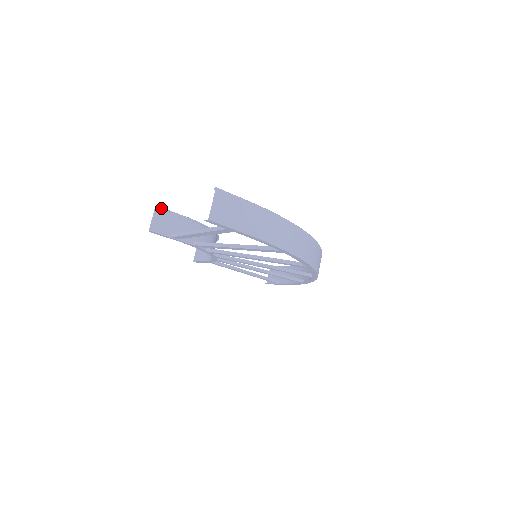
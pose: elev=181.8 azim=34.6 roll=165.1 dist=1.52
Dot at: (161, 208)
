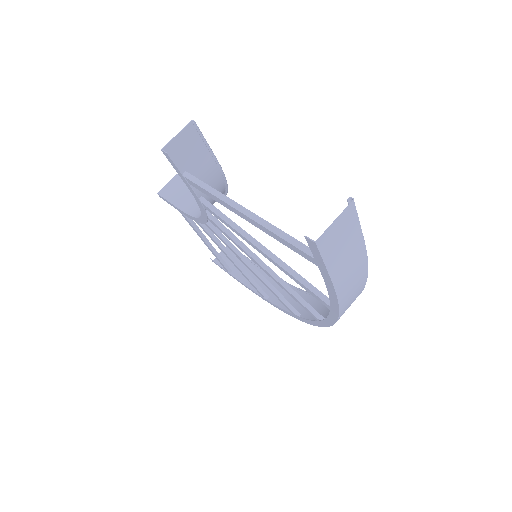
Dot at: (198, 128)
